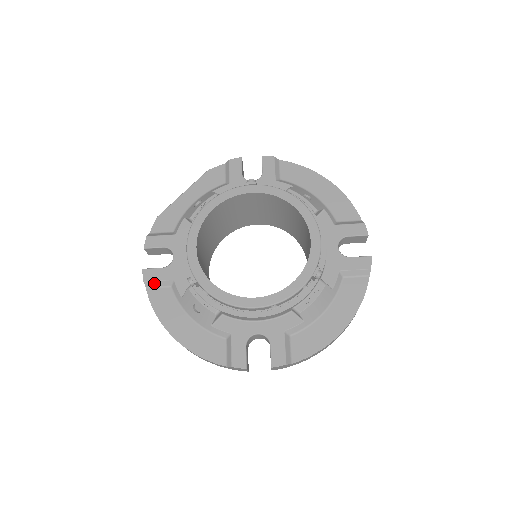
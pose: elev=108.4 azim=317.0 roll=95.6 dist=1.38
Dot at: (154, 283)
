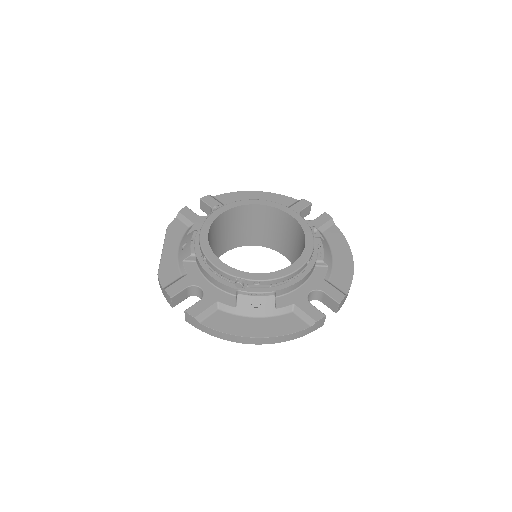
Dot at: (204, 314)
